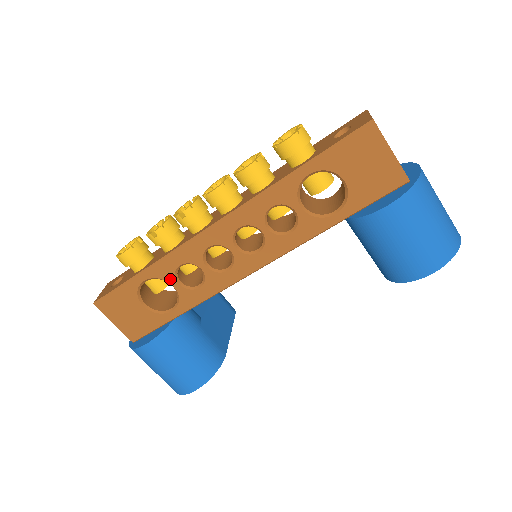
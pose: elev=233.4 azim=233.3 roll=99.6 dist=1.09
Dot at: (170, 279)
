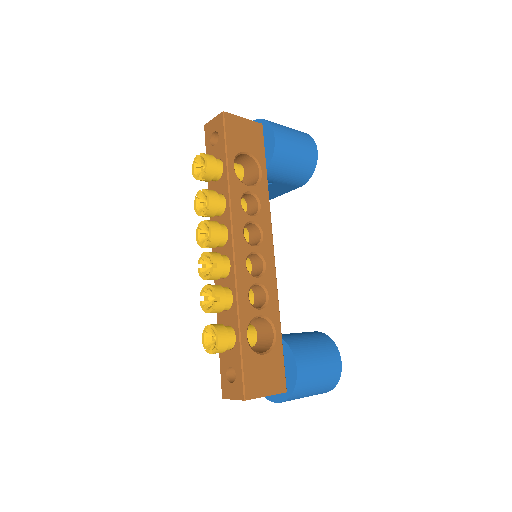
Dot at: (254, 313)
